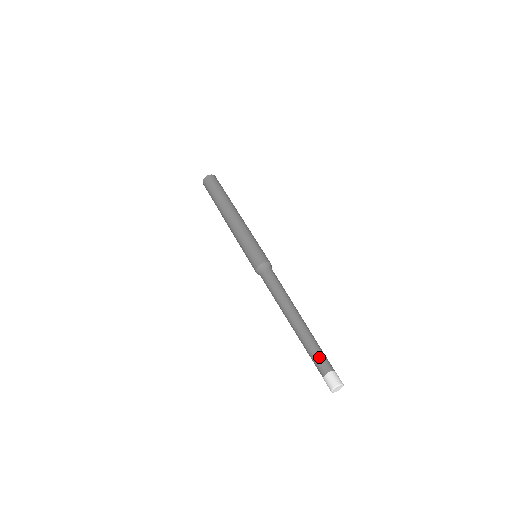
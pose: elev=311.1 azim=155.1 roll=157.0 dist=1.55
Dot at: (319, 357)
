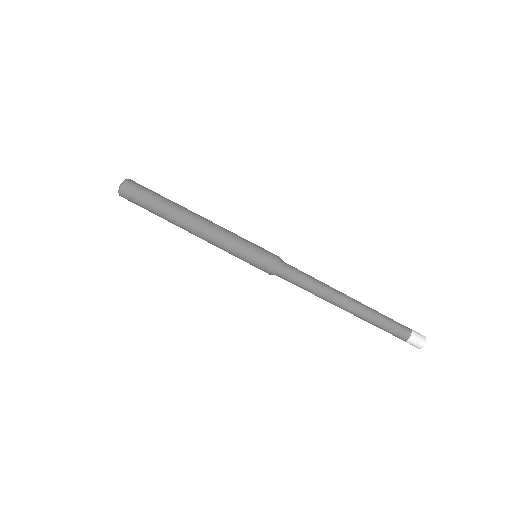
Dot at: (392, 330)
